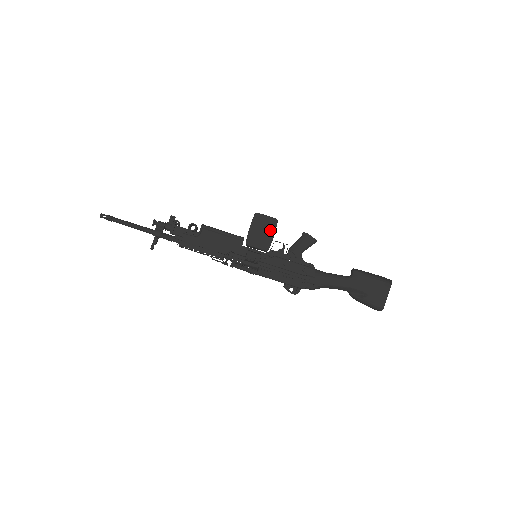
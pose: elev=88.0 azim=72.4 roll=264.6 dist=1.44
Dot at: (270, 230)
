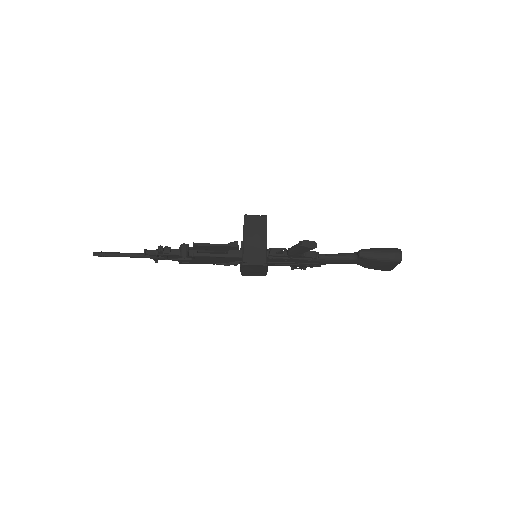
Dot at: (262, 270)
